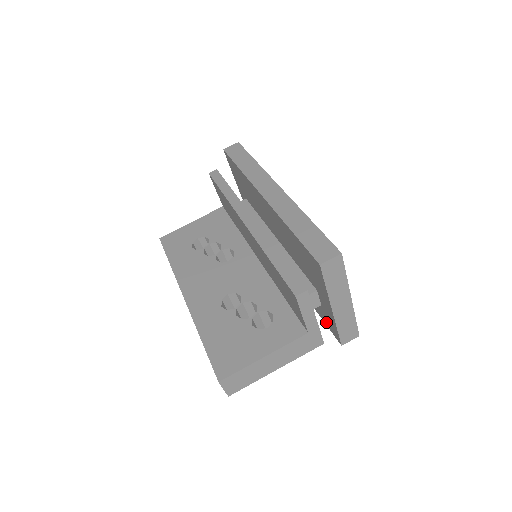
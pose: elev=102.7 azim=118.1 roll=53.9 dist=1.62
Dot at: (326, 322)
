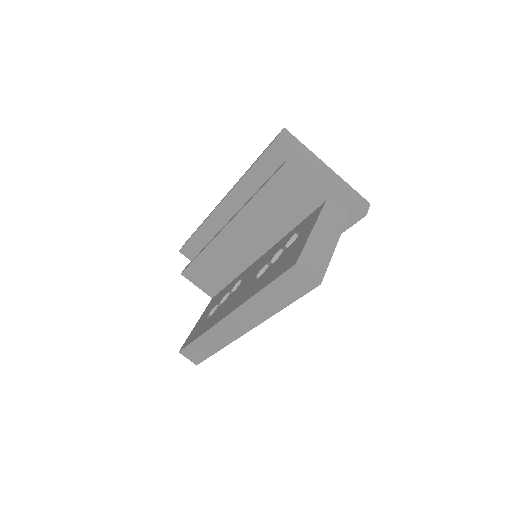
Dot at: occluded
